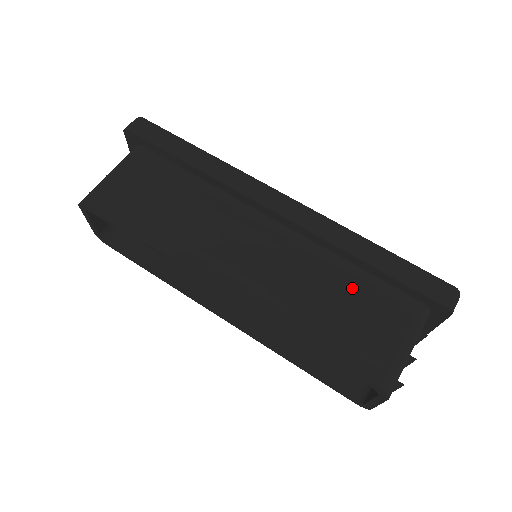
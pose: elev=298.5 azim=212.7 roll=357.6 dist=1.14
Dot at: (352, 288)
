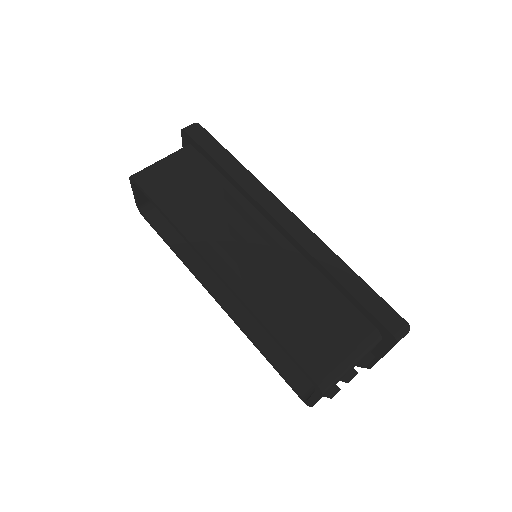
Dot at: (321, 299)
